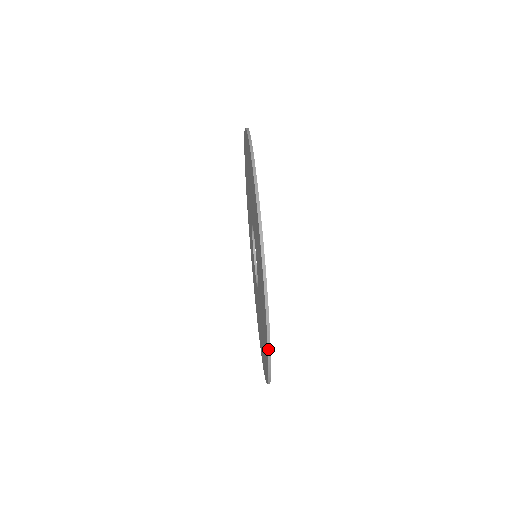
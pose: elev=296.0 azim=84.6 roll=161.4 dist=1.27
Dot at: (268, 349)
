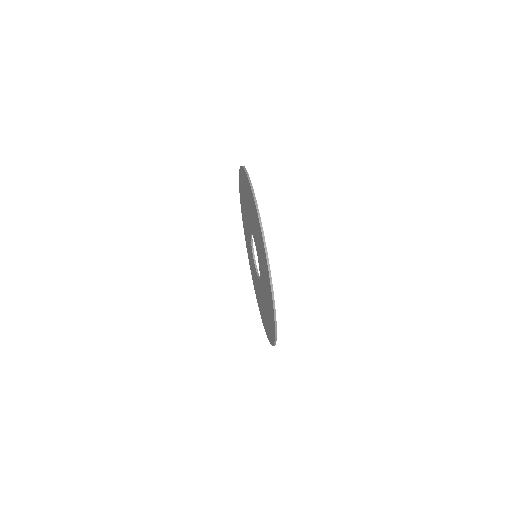
Dot at: (267, 264)
